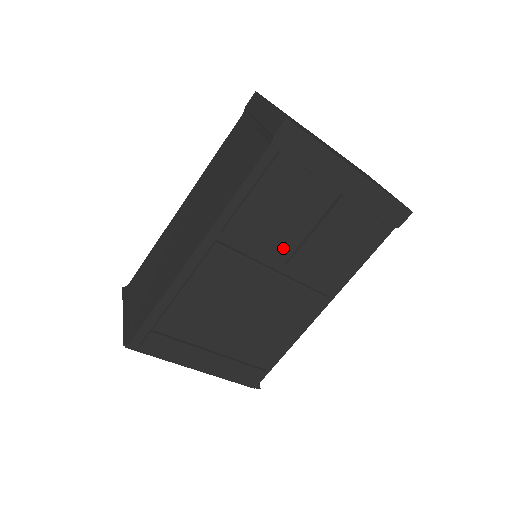
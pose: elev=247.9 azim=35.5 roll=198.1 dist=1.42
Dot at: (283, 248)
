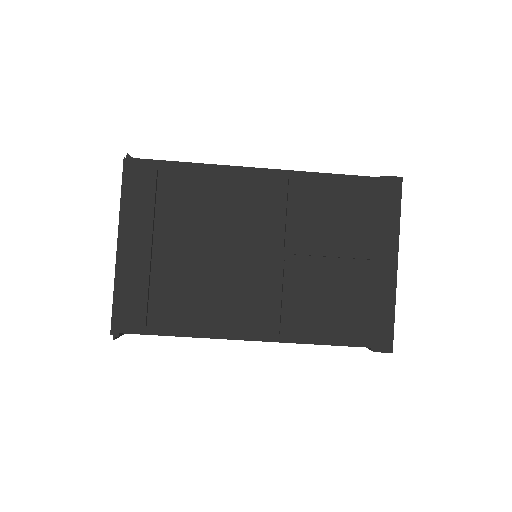
Dot at: (300, 244)
